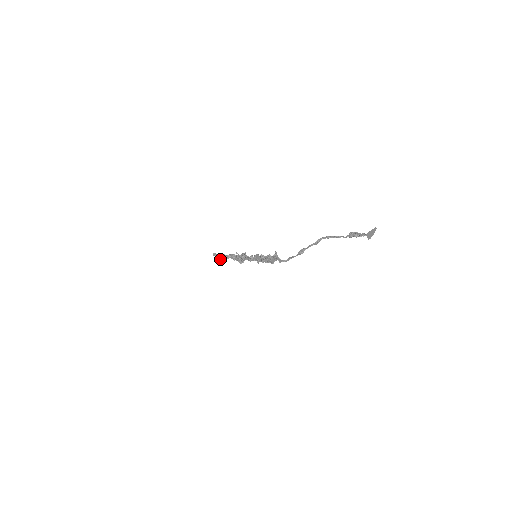
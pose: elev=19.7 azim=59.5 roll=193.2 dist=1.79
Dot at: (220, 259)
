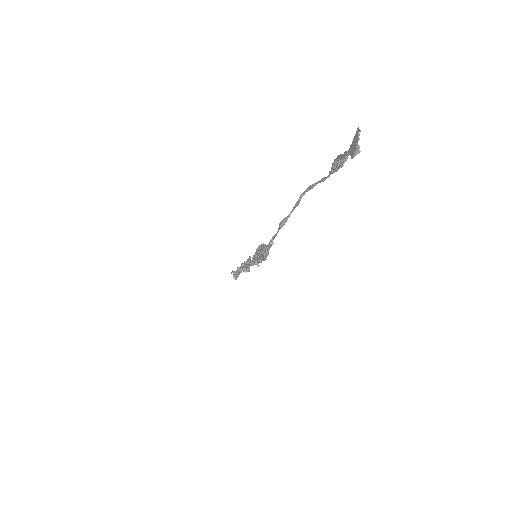
Dot at: (234, 275)
